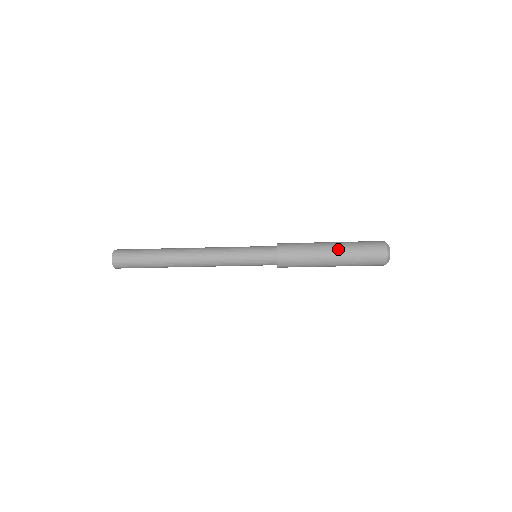
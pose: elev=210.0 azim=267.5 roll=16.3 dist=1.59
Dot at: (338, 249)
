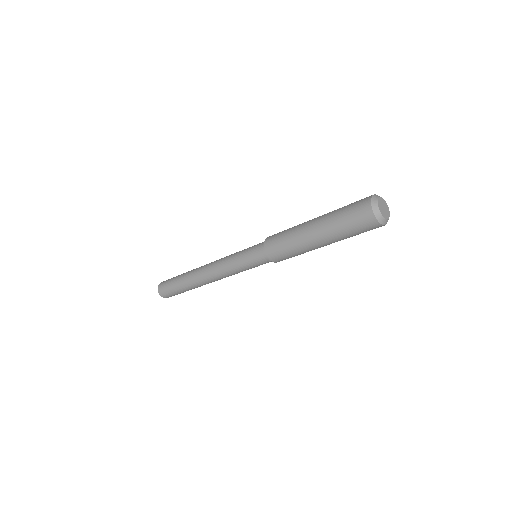
Dot at: (318, 221)
